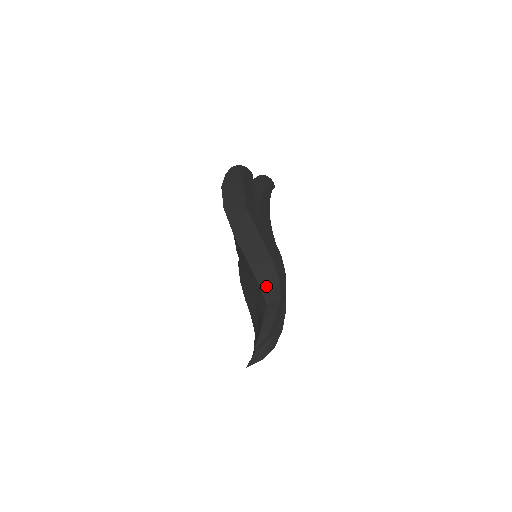
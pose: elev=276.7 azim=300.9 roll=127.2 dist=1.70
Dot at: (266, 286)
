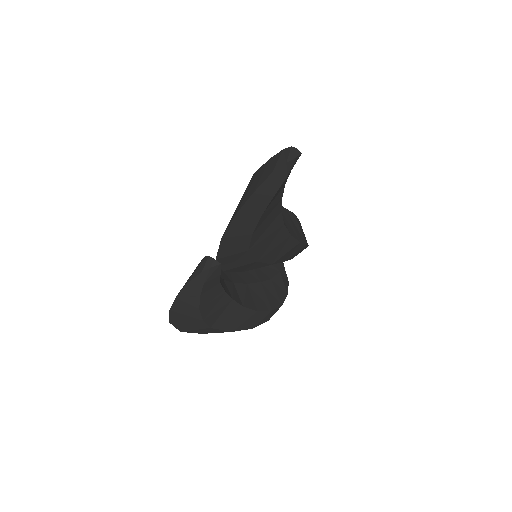
Dot at: occluded
